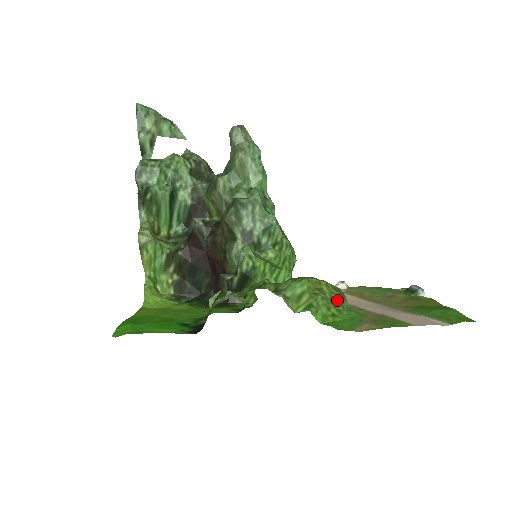
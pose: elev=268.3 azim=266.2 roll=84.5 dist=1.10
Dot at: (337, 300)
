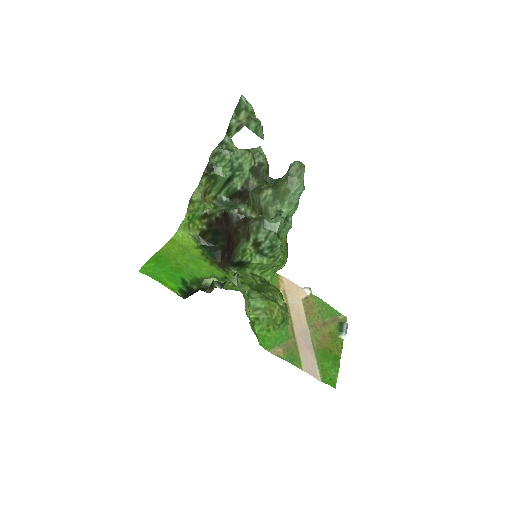
Dot at: (278, 321)
